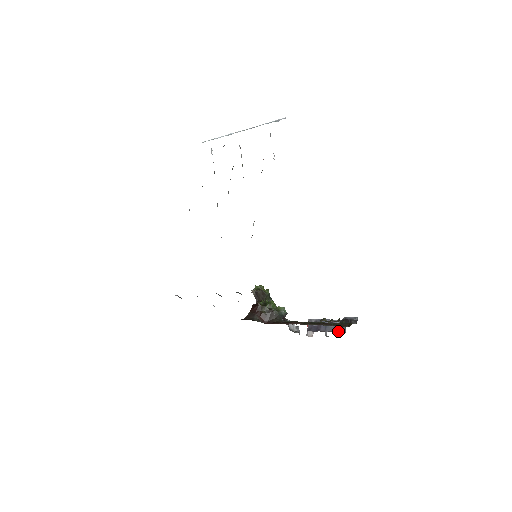
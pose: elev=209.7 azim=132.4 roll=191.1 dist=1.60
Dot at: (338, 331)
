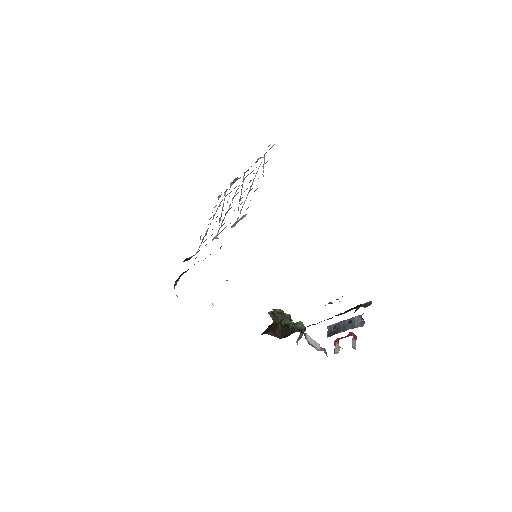
Dot at: (357, 326)
